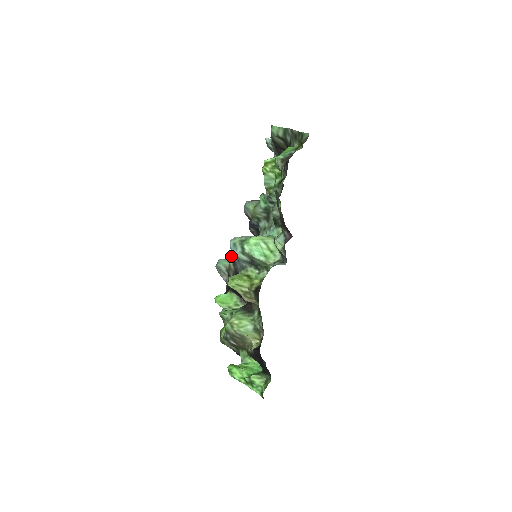
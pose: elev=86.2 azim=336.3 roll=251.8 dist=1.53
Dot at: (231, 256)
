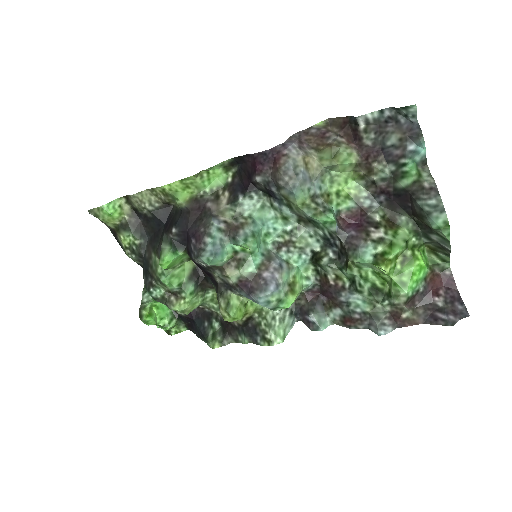
Dot at: (221, 233)
